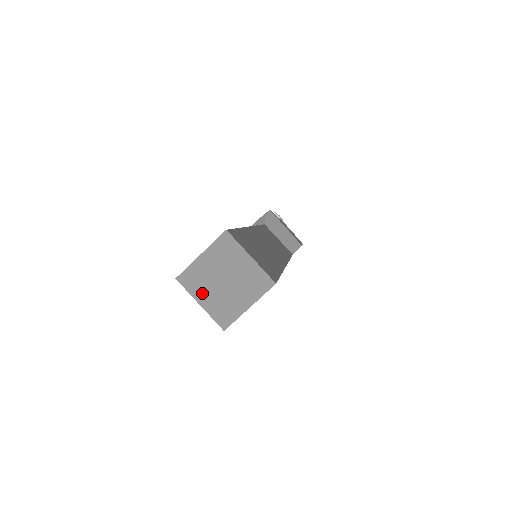
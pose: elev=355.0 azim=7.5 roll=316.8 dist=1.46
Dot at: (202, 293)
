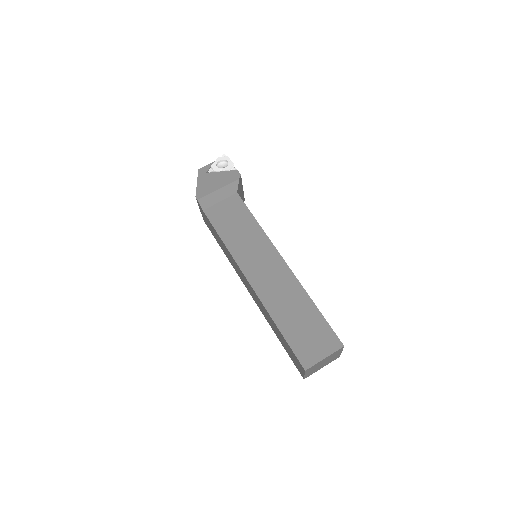
Dot at: (310, 371)
